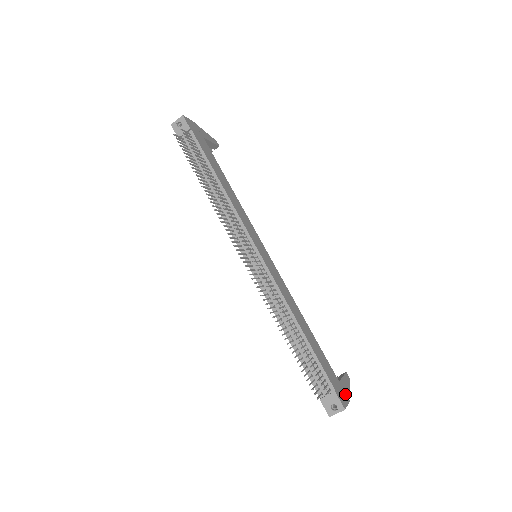
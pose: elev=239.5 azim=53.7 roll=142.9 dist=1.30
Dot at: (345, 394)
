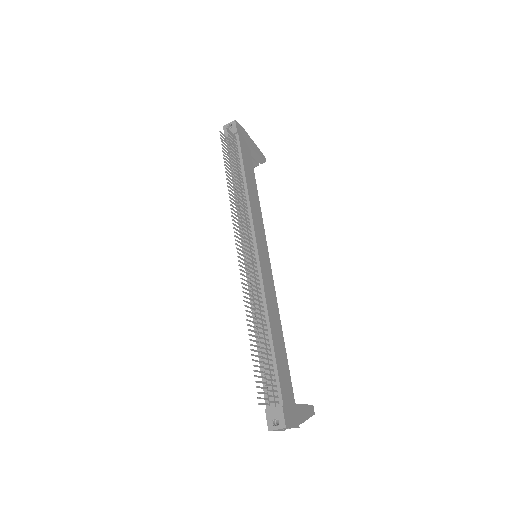
Dot at: (296, 418)
